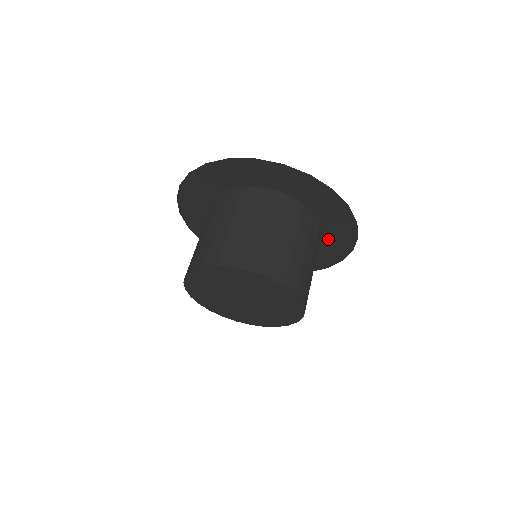
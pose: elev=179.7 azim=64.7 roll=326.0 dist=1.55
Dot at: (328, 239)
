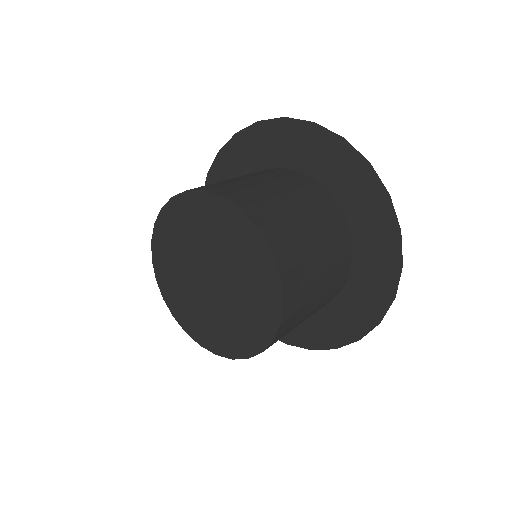
Dot at: (363, 249)
